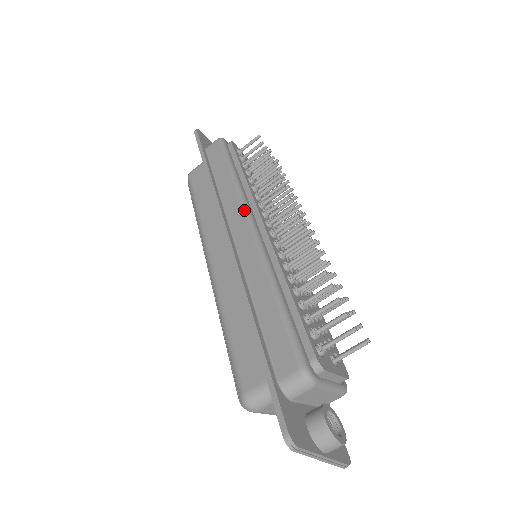
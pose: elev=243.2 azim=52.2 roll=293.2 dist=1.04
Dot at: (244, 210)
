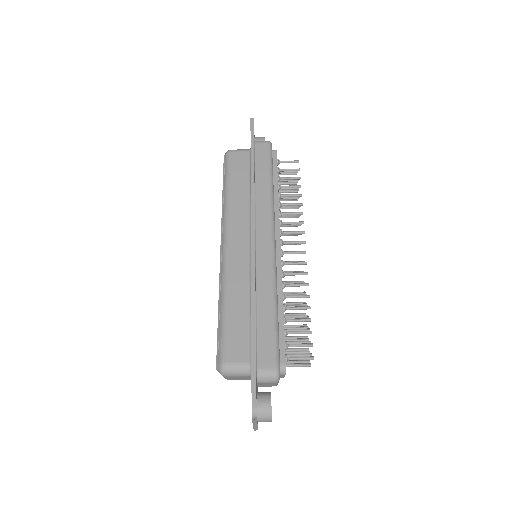
Dot at: (272, 224)
